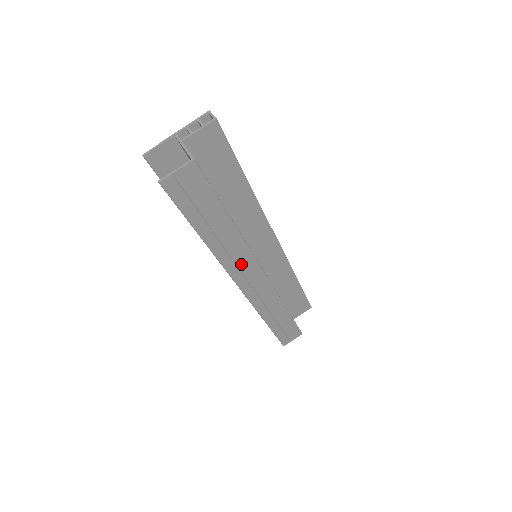
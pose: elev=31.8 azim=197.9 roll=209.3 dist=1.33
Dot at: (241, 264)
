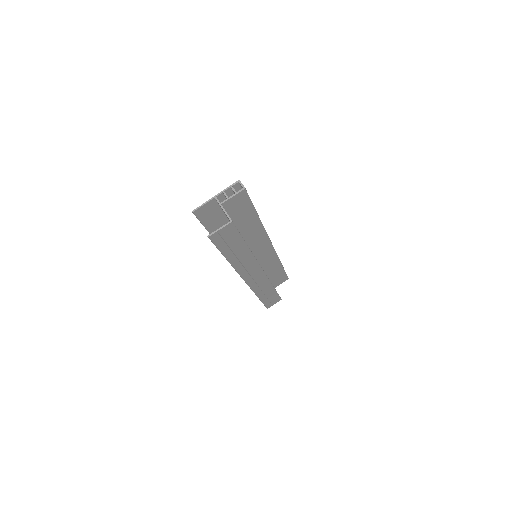
Dot at: (249, 268)
